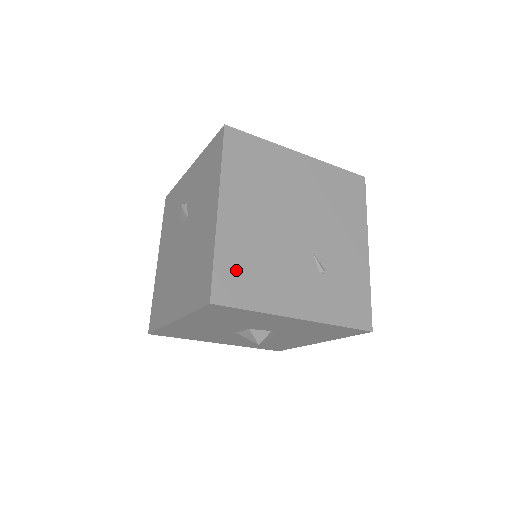
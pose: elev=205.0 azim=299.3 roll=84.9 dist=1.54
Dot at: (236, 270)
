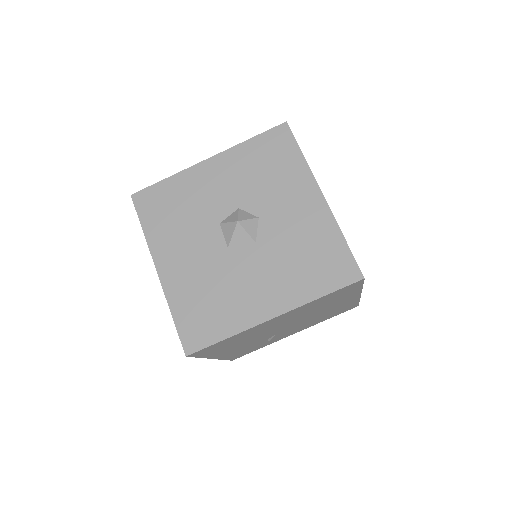
Dot at: occluded
